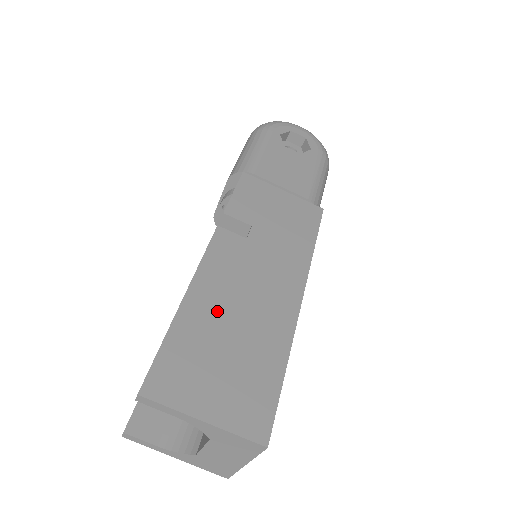
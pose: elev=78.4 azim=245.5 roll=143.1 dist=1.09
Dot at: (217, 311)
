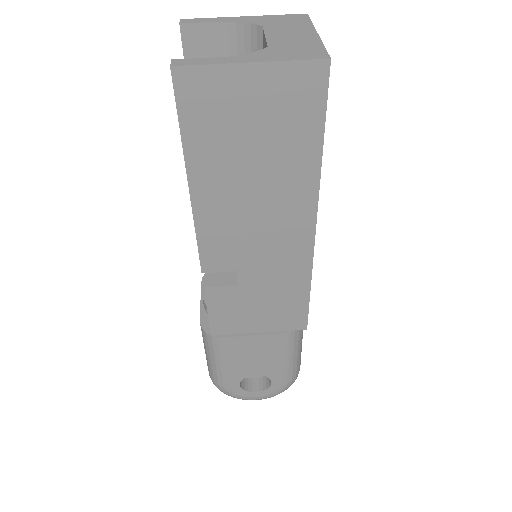
Dot at: occluded
